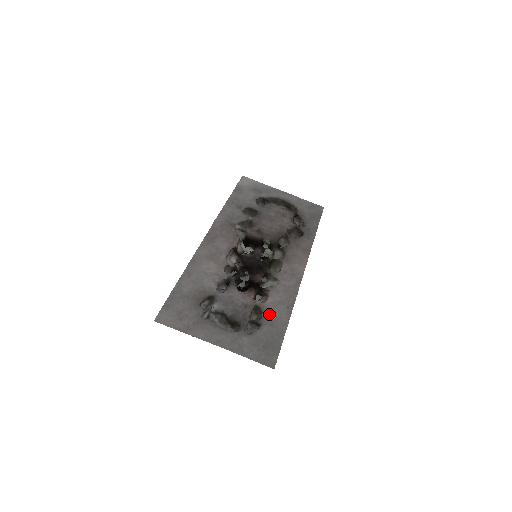
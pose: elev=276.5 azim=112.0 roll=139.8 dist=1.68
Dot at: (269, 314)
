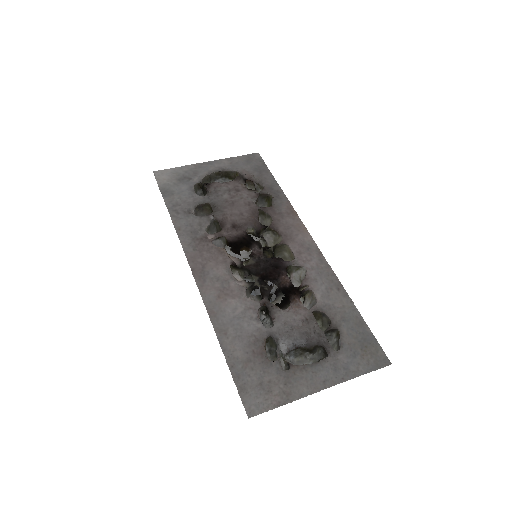
Dot at: (332, 311)
